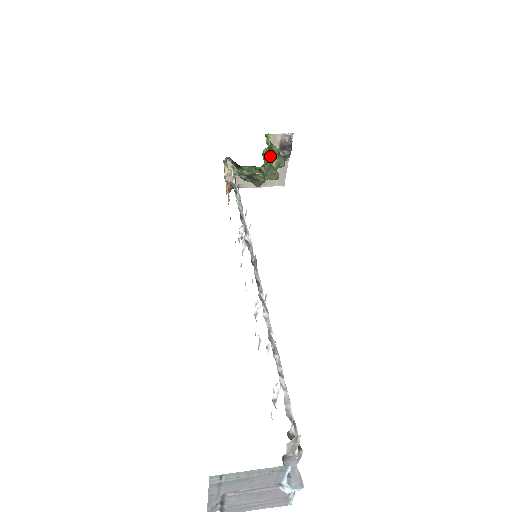
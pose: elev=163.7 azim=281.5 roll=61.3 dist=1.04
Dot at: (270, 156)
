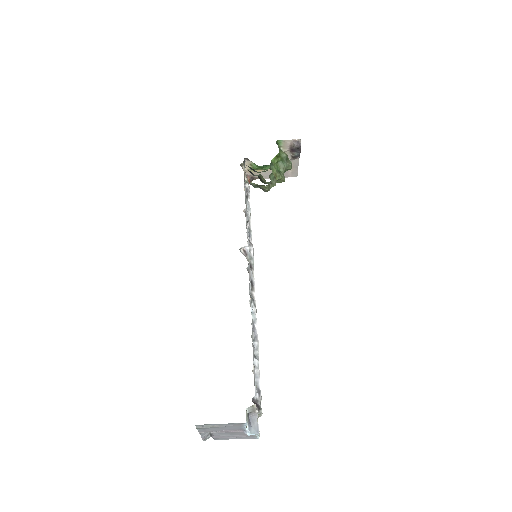
Dot at: (278, 162)
